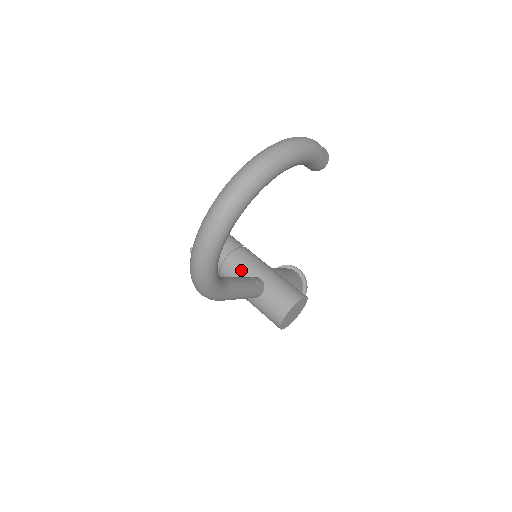
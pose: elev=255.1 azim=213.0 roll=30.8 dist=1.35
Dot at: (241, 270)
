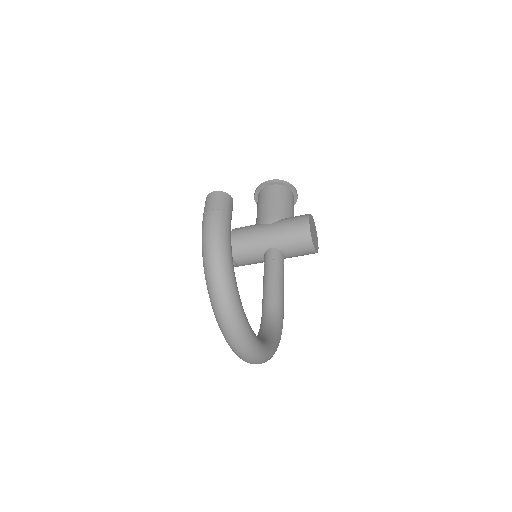
Dot at: (252, 257)
